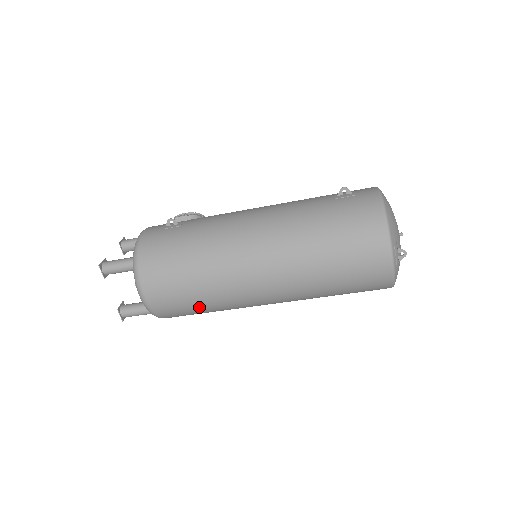
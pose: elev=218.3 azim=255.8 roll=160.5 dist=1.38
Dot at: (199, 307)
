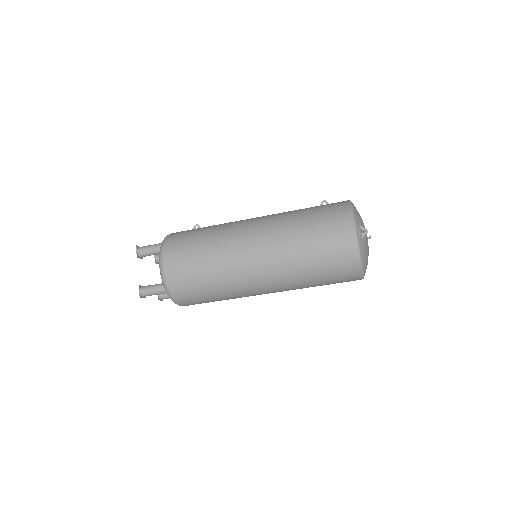
Dot at: (203, 278)
